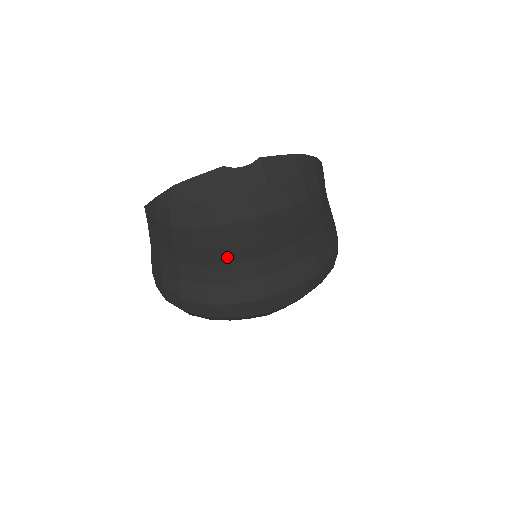
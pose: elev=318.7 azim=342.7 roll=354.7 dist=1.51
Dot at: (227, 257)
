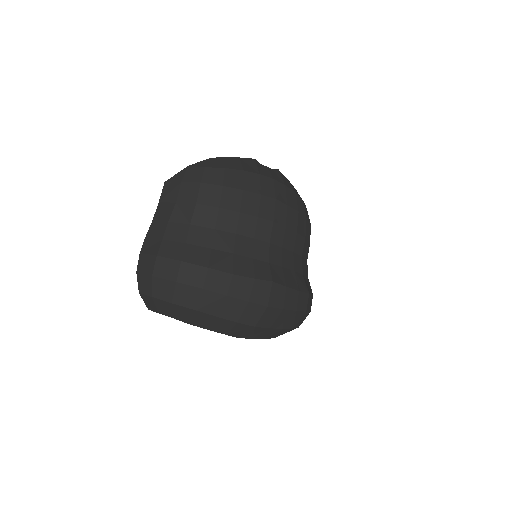
Dot at: (243, 226)
